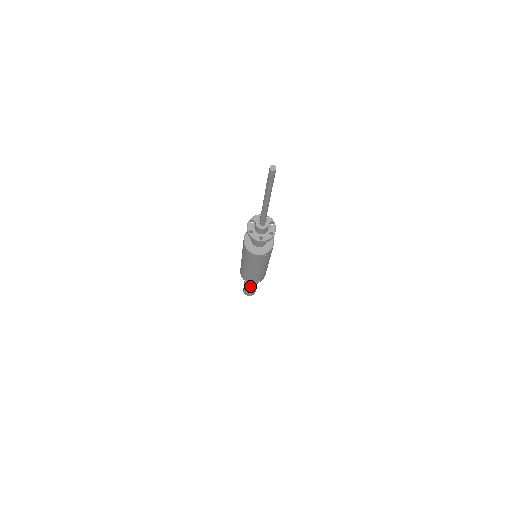
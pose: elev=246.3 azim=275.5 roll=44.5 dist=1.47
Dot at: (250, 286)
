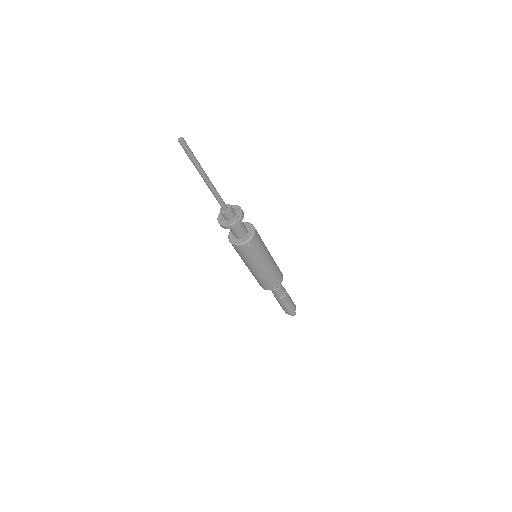
Dot at: (279, 299)
